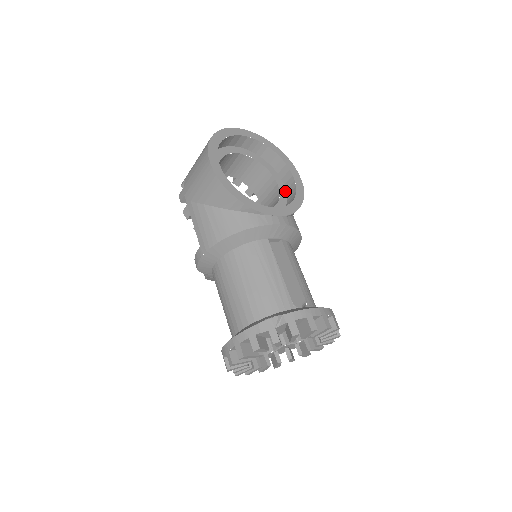
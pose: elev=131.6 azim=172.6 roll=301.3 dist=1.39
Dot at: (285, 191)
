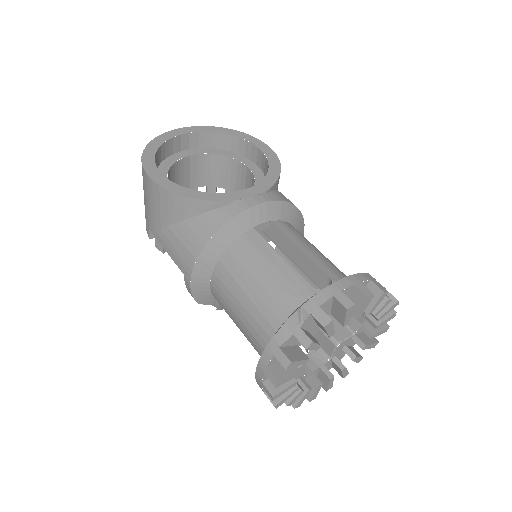
Dot at: (259, 170)
